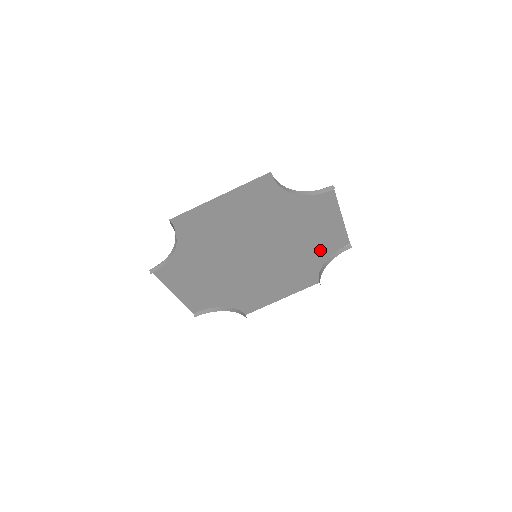
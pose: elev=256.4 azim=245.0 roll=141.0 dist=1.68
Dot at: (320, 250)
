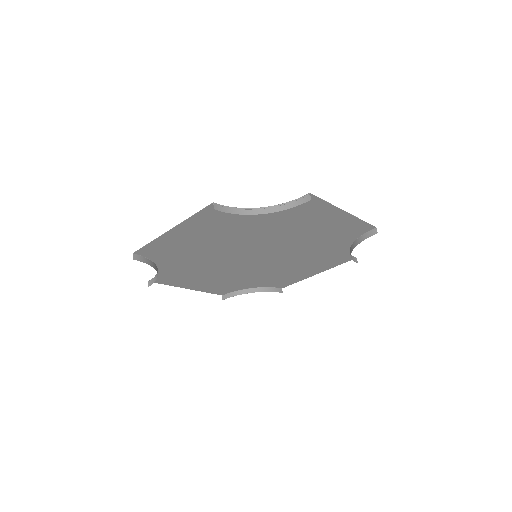
Dot at: (337, 238)
